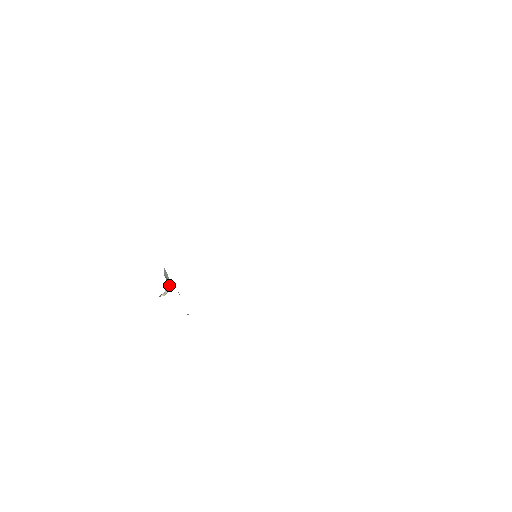
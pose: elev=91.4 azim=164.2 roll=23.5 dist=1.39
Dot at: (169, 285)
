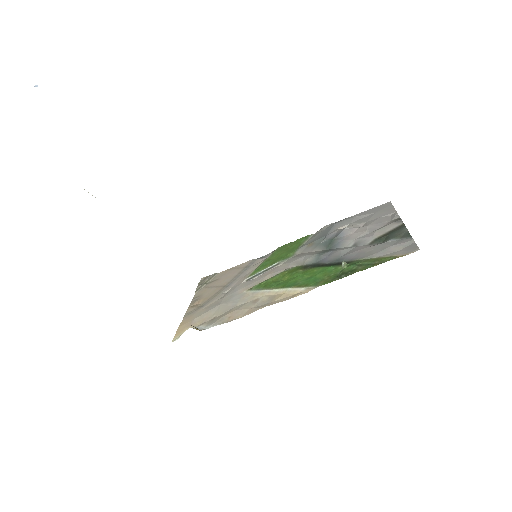
Dot at: occluded
